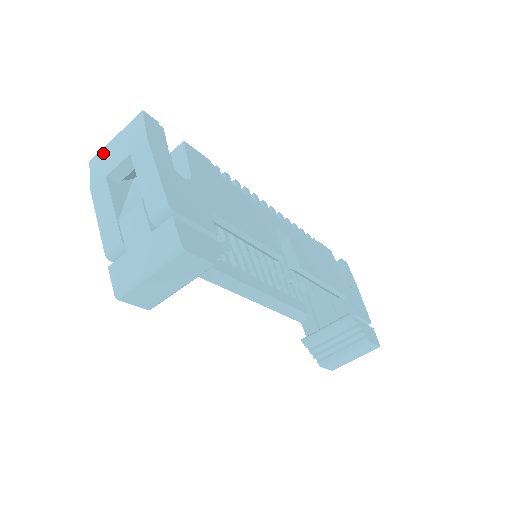
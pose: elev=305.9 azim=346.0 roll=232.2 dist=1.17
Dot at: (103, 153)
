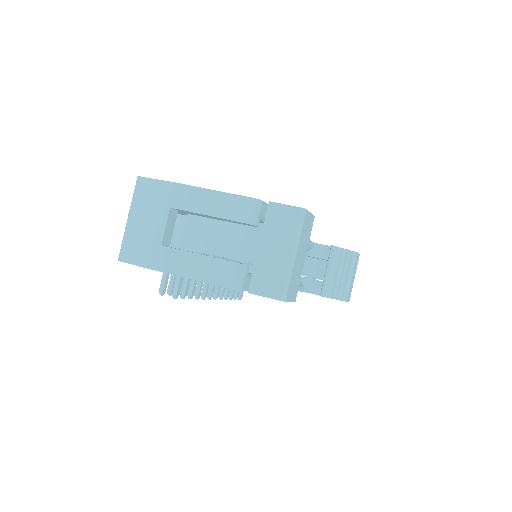
Dot at: (129, 239)
